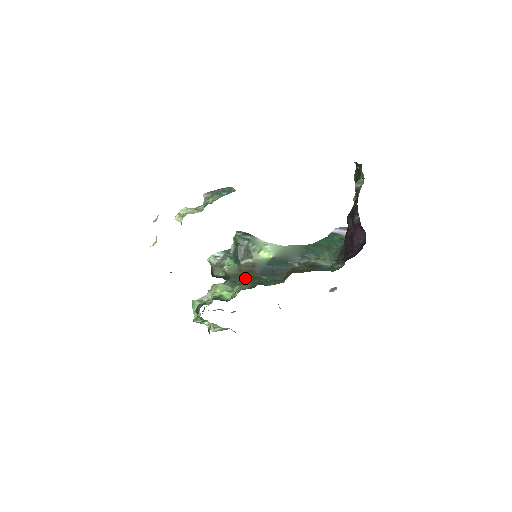
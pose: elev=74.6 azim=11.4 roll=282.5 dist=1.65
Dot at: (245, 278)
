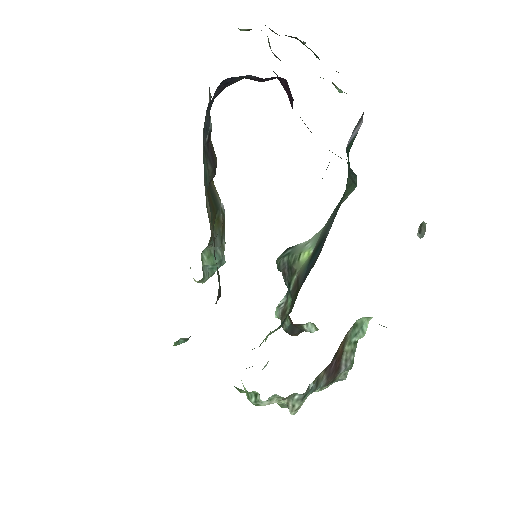
Dot at: (293, 304)
